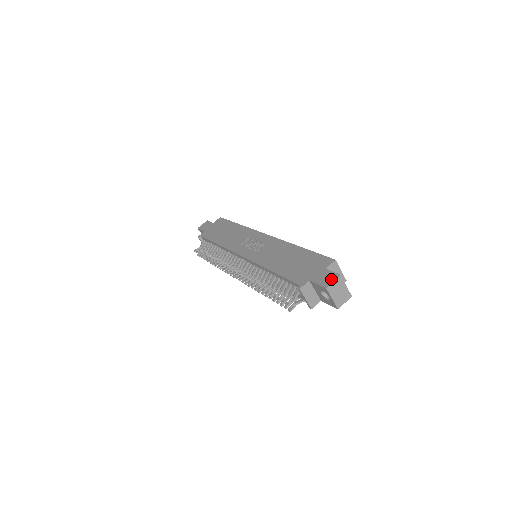
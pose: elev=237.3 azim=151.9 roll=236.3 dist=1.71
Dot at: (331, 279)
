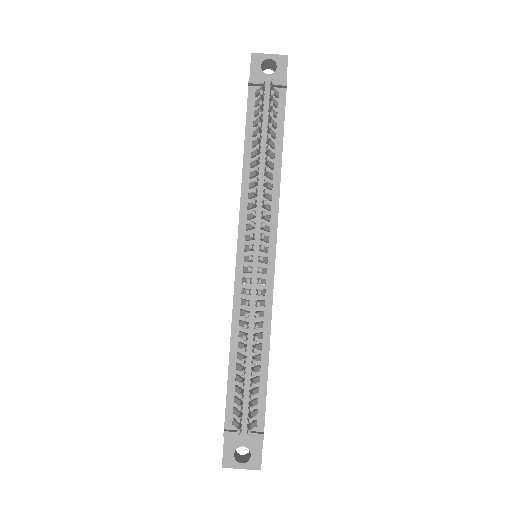
Dot at: occluded
